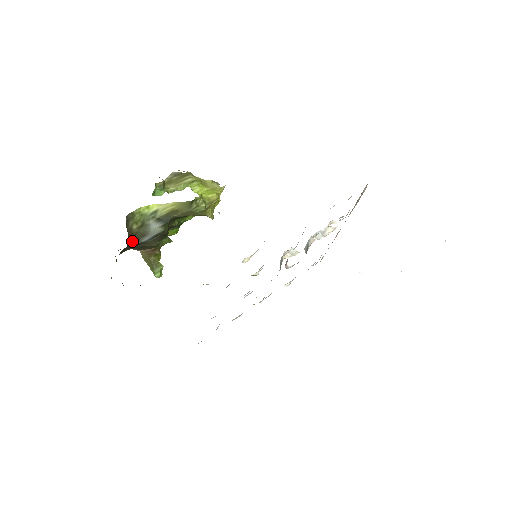
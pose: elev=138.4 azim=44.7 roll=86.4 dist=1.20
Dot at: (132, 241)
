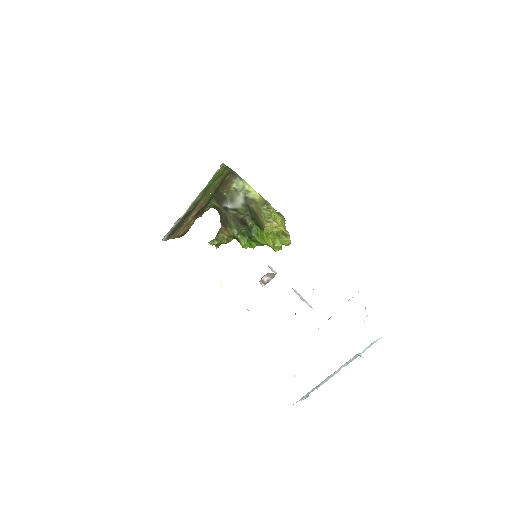
Dot at: (225, 193)
